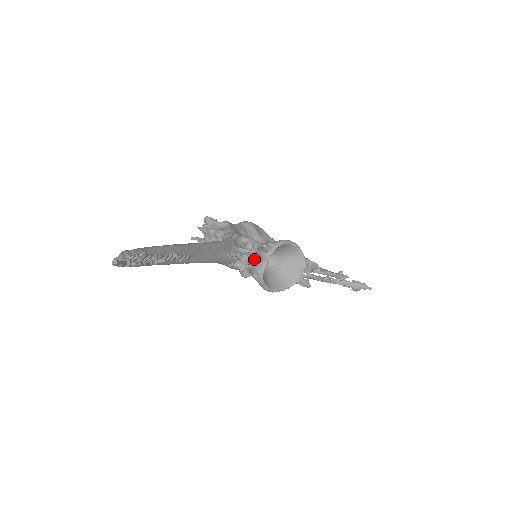
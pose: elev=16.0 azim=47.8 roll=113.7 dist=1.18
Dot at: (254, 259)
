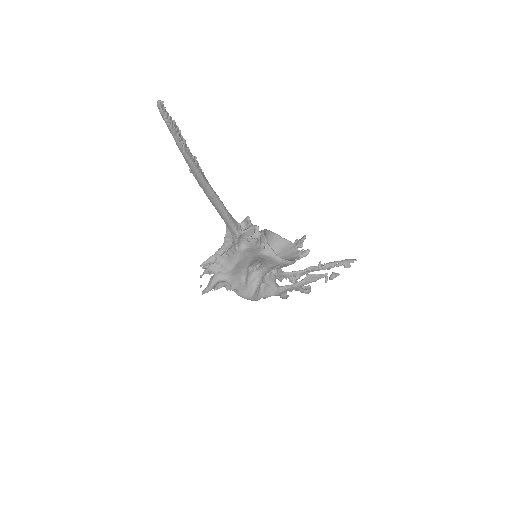
Dot at: occluded
